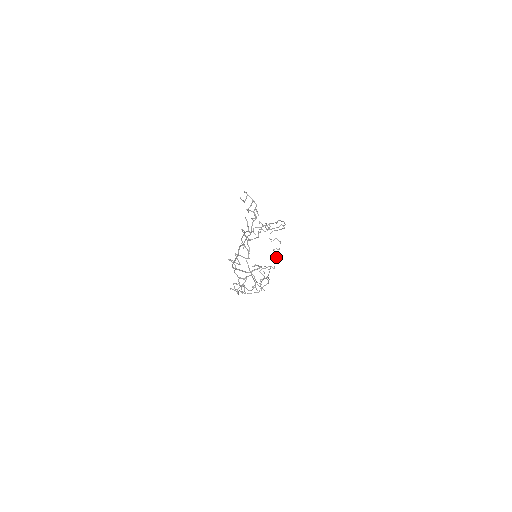
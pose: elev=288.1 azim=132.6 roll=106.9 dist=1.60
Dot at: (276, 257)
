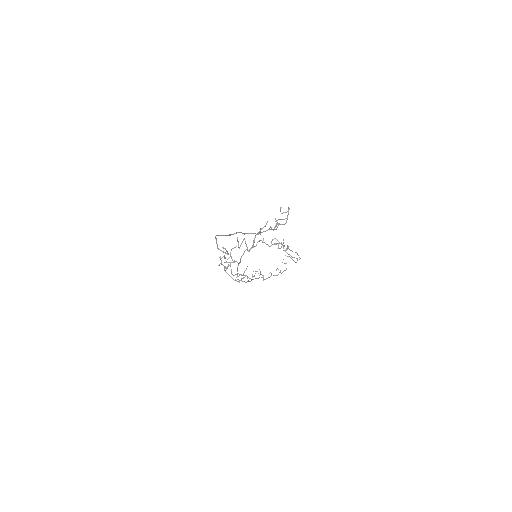
Dot at: (274, 275)
